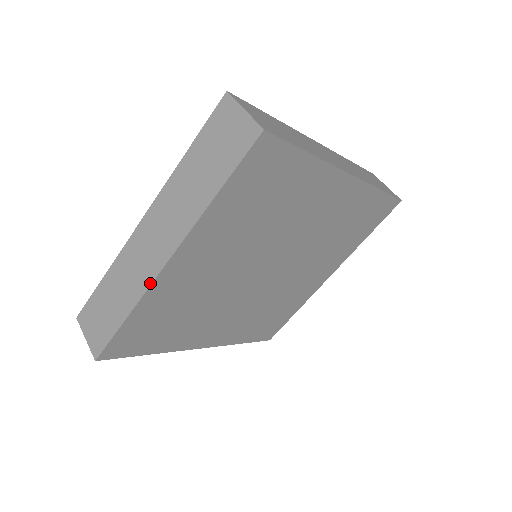
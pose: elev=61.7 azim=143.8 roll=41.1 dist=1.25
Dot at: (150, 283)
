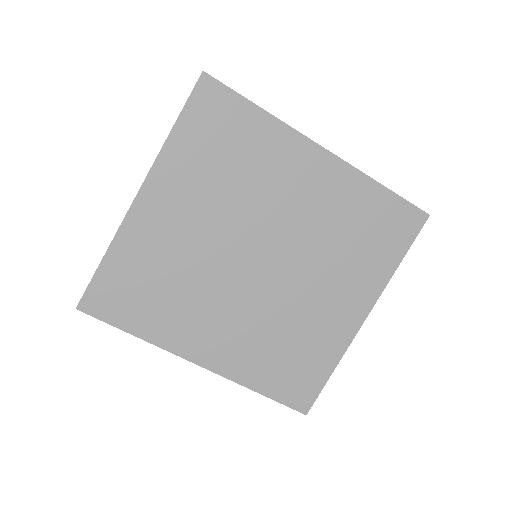
Dot at: (124, 218)
